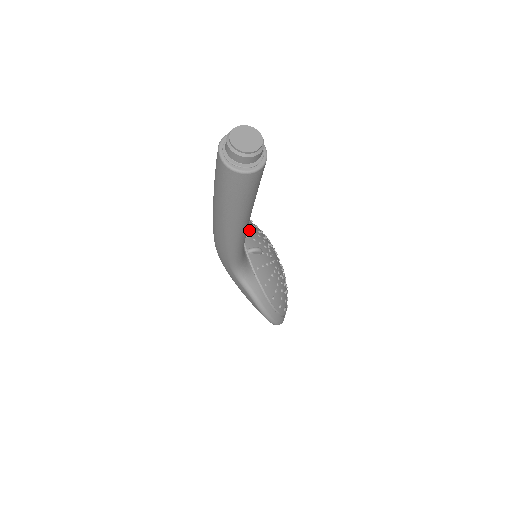
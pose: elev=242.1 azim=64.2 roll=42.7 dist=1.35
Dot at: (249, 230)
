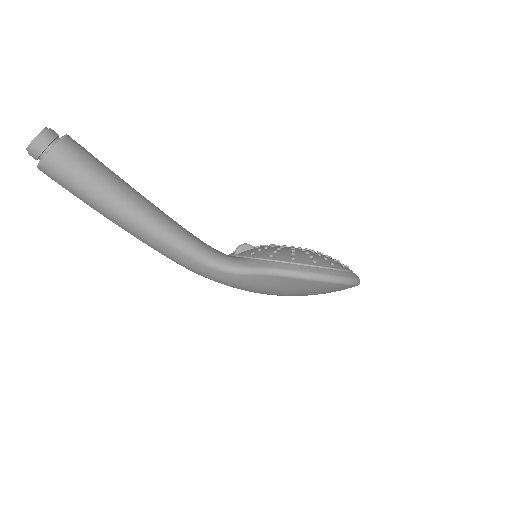
Dot at: occluded
